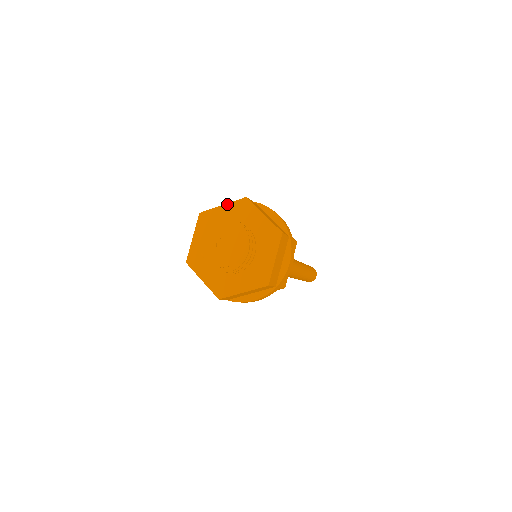
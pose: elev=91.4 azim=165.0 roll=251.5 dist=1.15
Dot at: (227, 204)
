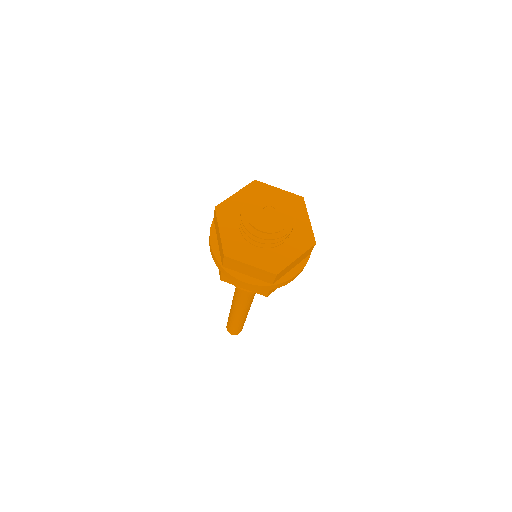
Dot at: (239, 191)
